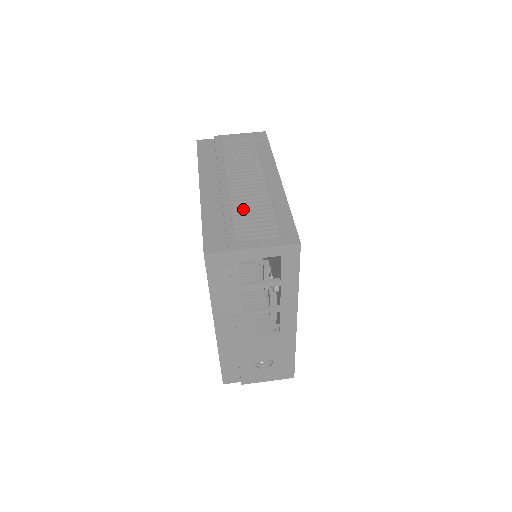
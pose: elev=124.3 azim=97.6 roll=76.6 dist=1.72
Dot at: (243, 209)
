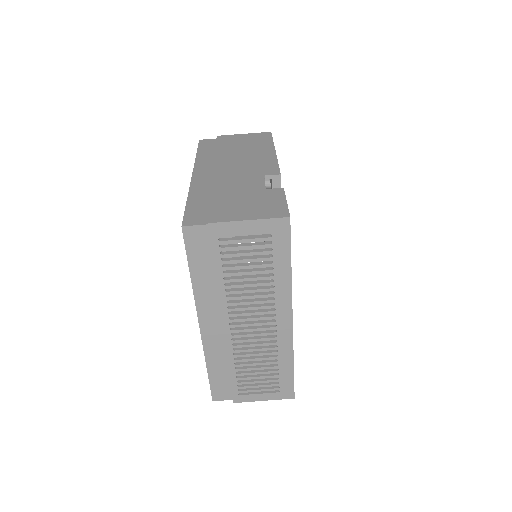
Dot at: (247, 361)
